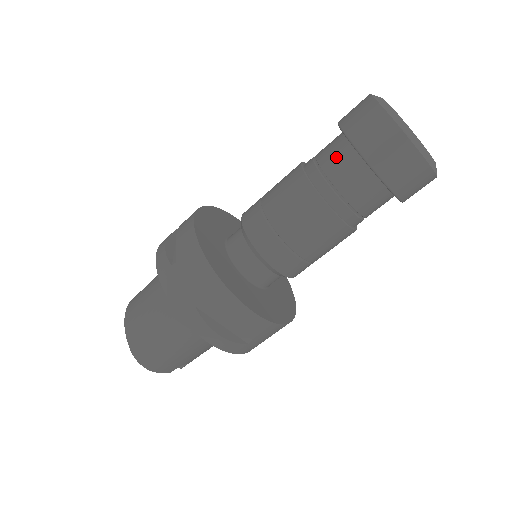
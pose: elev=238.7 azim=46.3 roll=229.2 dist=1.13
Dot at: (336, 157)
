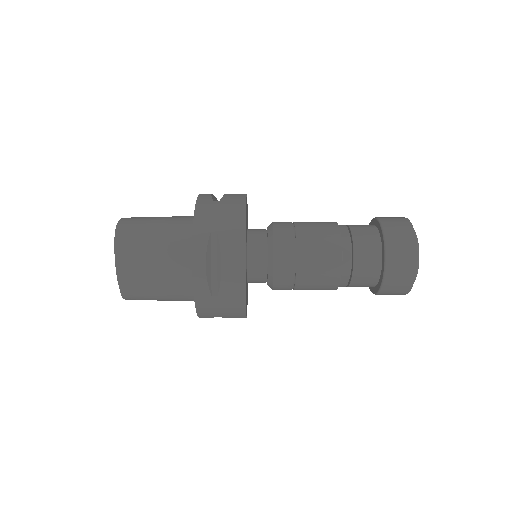
Dot at: (366, 274)
